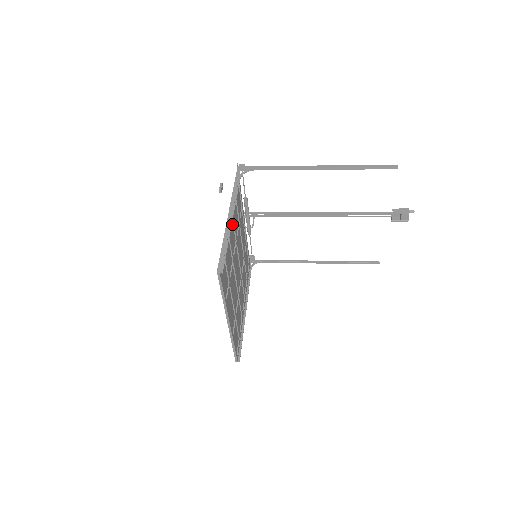
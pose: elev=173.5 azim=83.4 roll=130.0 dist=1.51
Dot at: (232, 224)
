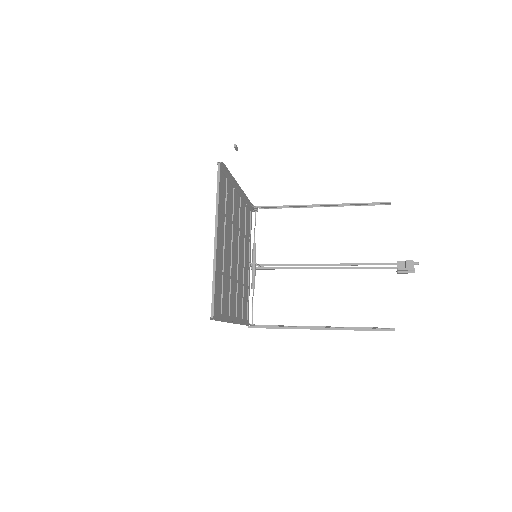
Dot at: (239, 205)
